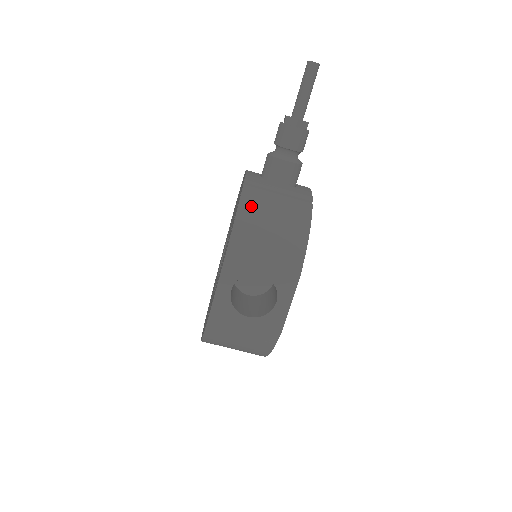
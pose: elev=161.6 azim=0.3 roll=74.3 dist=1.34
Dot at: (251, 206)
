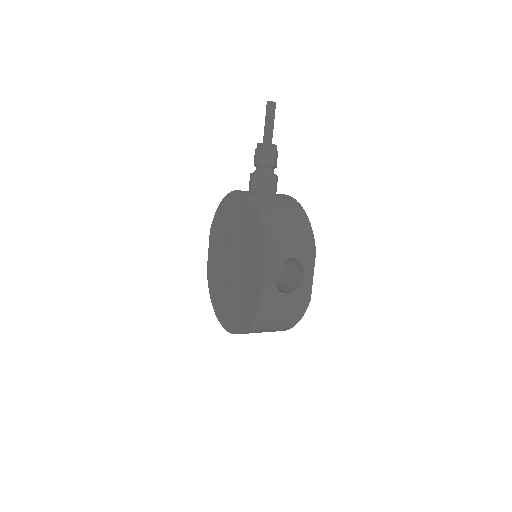
Dot at: (266, 211)
